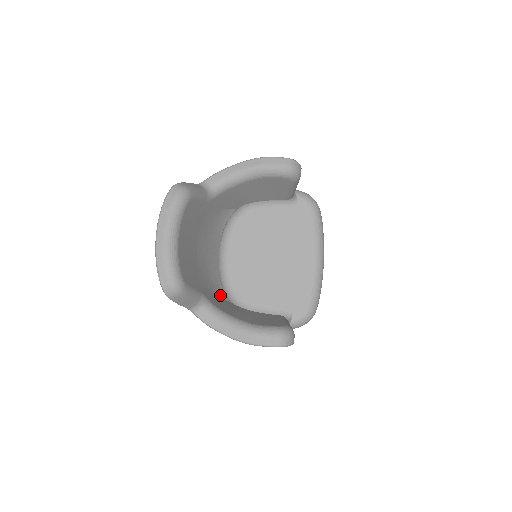
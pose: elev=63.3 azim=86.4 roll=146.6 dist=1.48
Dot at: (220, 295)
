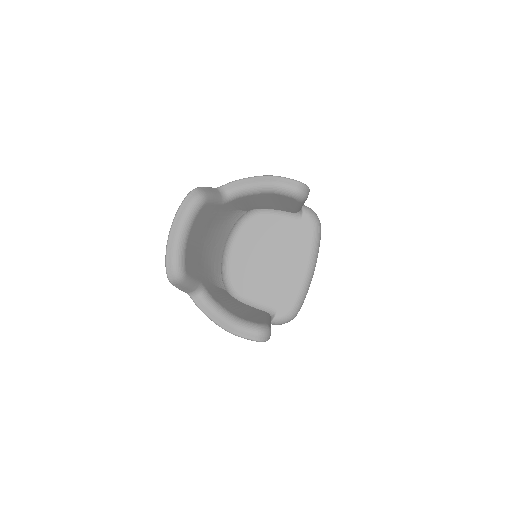
Dot at: (218, 283)
